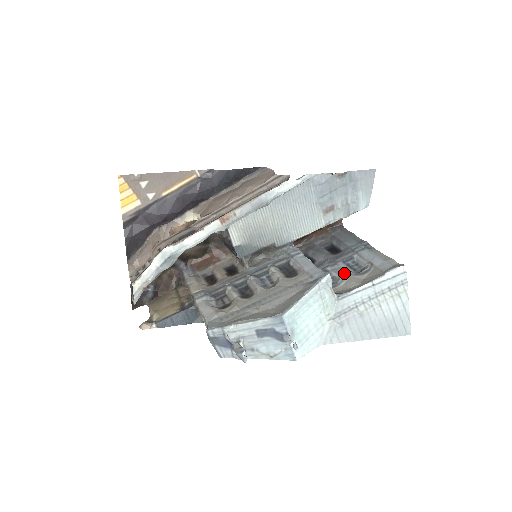
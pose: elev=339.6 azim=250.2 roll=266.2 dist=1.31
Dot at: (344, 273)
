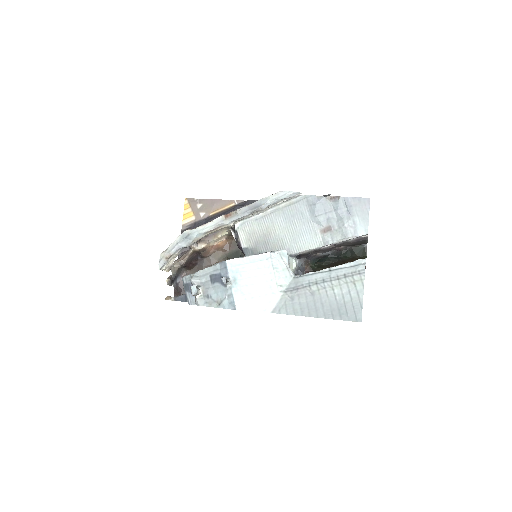
Dot at: occluded
